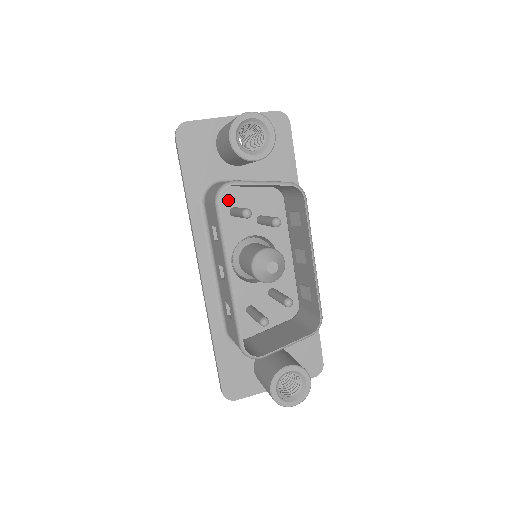
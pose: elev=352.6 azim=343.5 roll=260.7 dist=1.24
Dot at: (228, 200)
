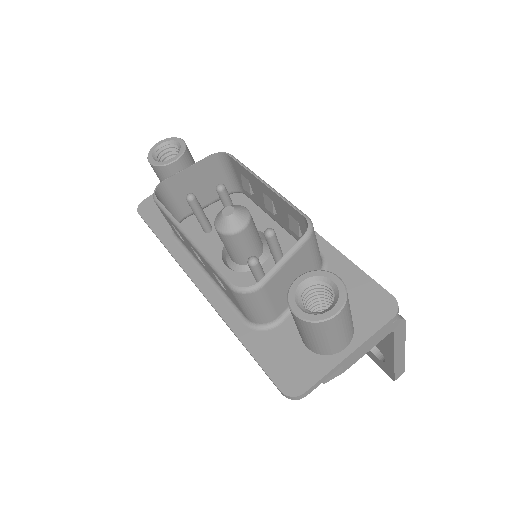
Dot at: (199, 225)
